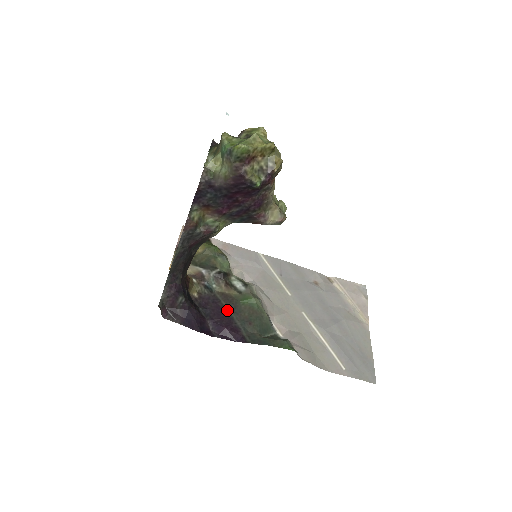
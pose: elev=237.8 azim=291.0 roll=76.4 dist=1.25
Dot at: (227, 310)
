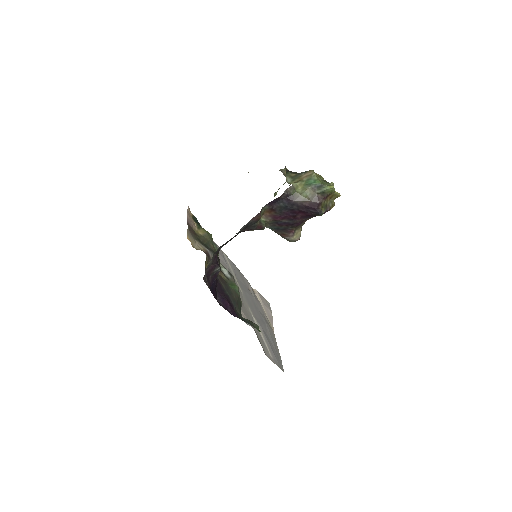
Dot at: (225, 289)
